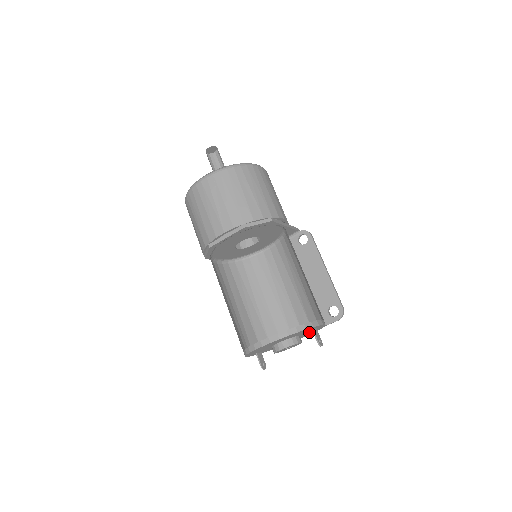
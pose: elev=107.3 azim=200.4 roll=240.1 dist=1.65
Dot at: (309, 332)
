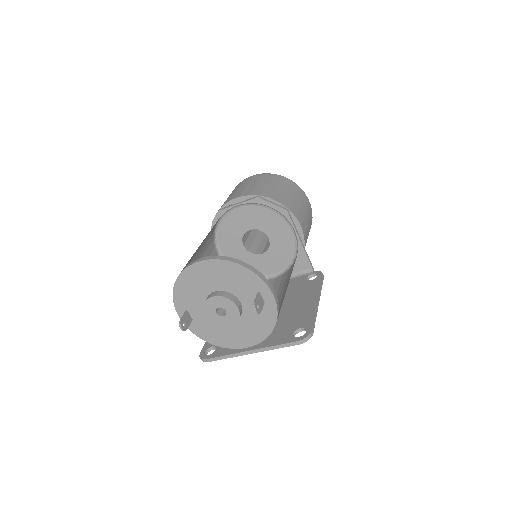
Dot at: (256, 317)
